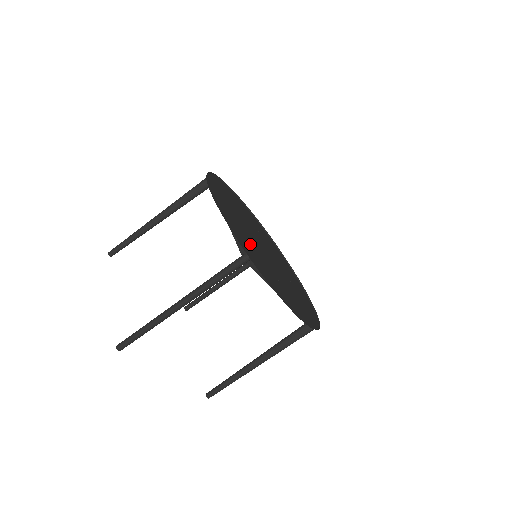
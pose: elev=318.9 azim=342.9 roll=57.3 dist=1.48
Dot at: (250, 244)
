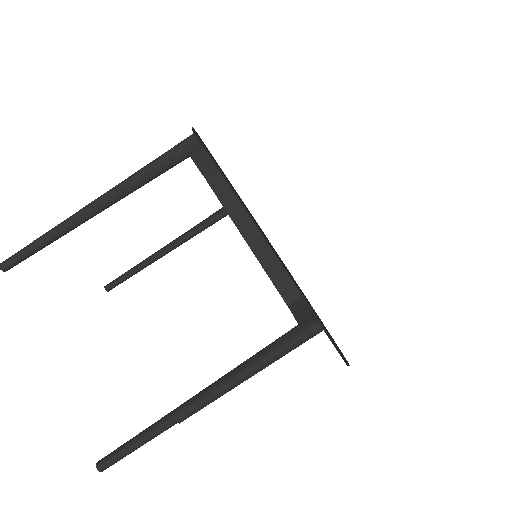
Dot at: occluded
